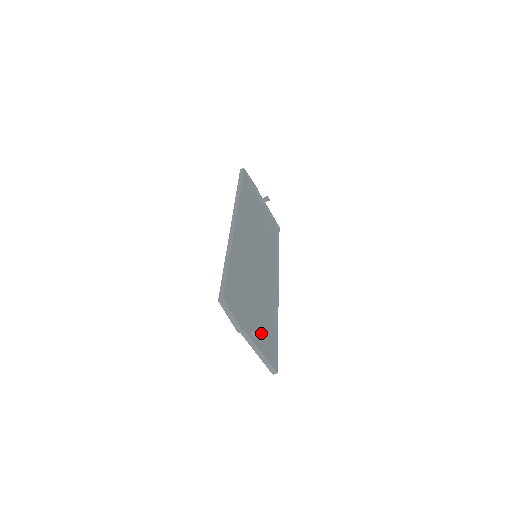
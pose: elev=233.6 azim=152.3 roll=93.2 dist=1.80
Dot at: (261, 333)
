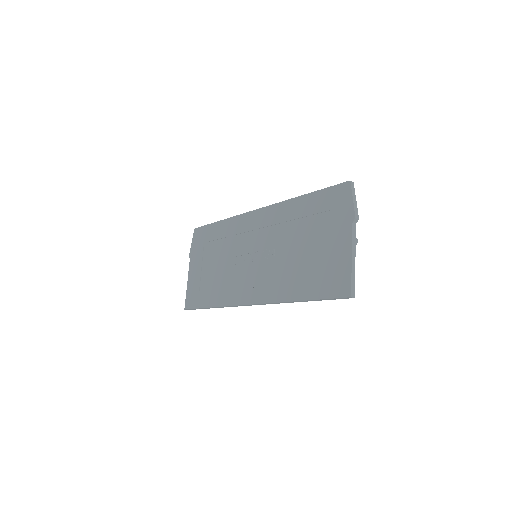
Dot at: (357, 241)
